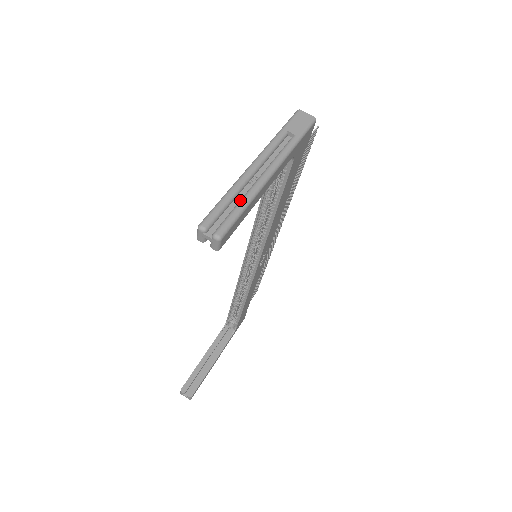
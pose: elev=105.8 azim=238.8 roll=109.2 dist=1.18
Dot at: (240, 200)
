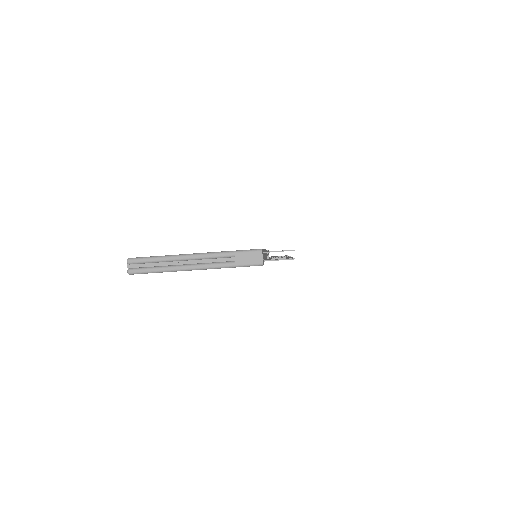
Dot at: (160, 266)
